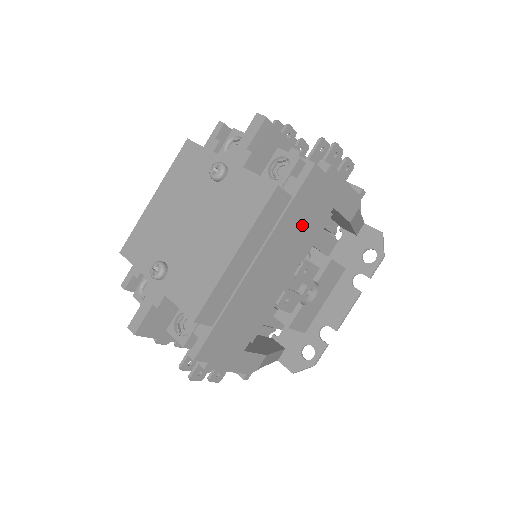
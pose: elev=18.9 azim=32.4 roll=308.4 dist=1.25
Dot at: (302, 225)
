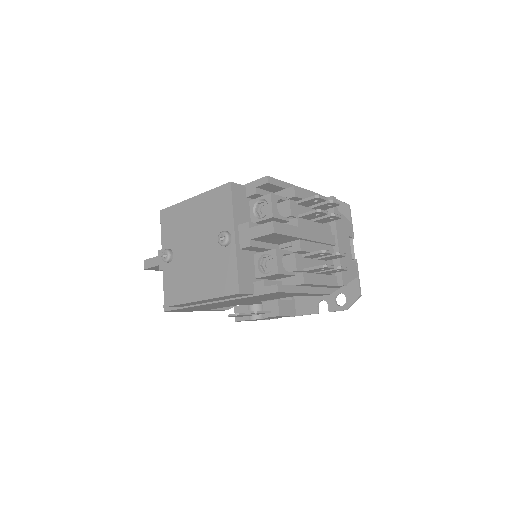
Dot at: (263, 298)
